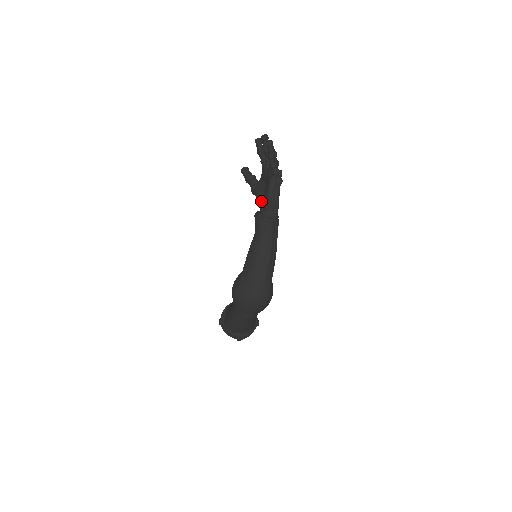
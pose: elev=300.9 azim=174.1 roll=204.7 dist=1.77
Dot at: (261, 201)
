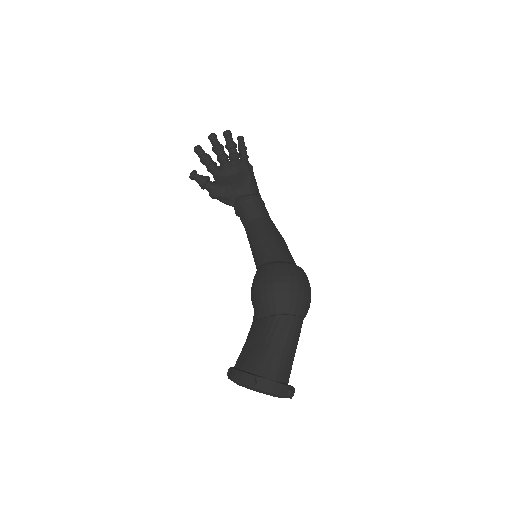
Dot at: (237, 191)
